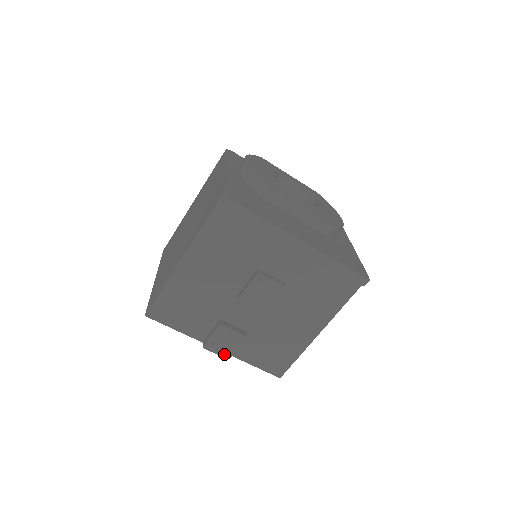
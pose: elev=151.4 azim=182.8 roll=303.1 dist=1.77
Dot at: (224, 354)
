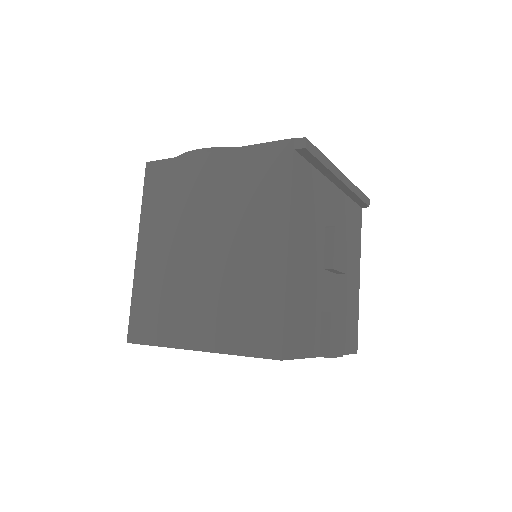
Dot at: (339, 352)
